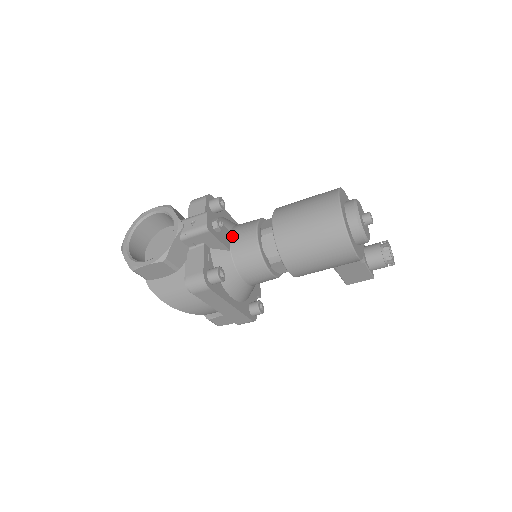
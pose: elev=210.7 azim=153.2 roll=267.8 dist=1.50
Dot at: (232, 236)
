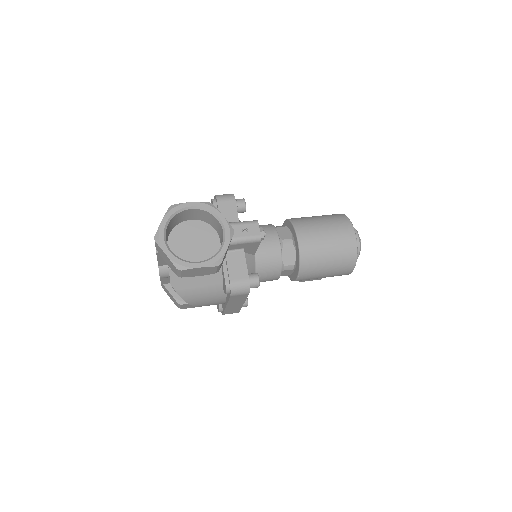
Dot at: occluded
